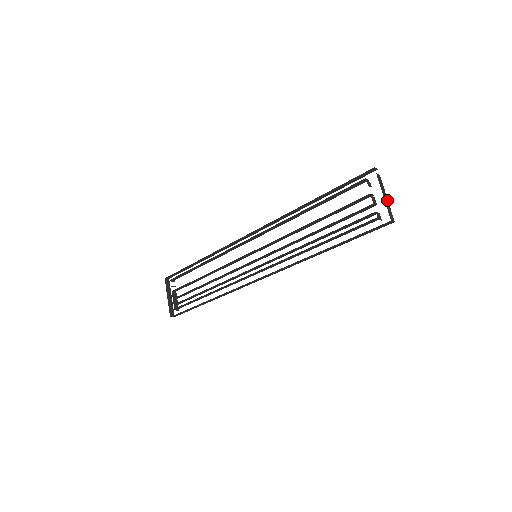
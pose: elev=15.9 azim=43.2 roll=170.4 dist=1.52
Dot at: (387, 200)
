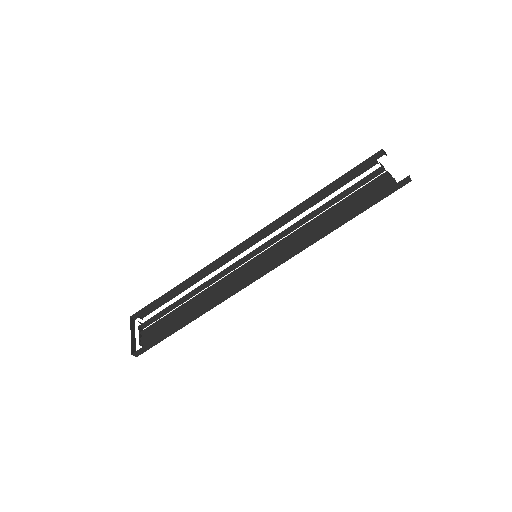
Dot at: occluded
